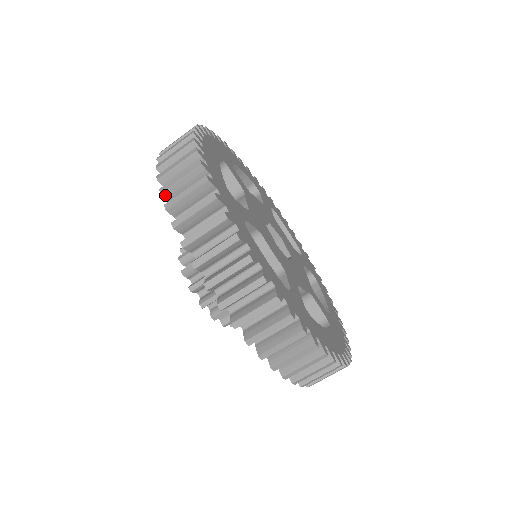
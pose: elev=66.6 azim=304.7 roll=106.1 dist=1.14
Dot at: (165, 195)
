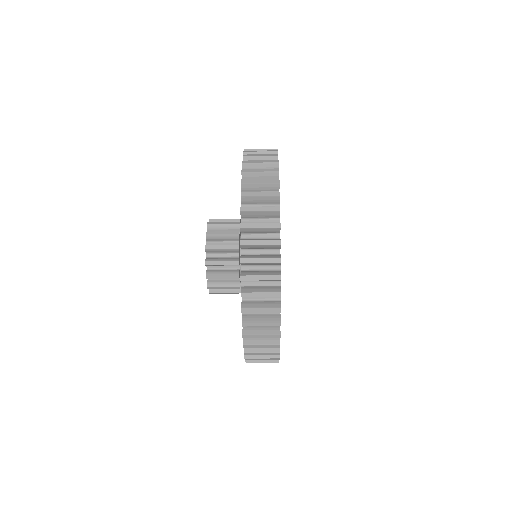
Dot at: (242, 264)
